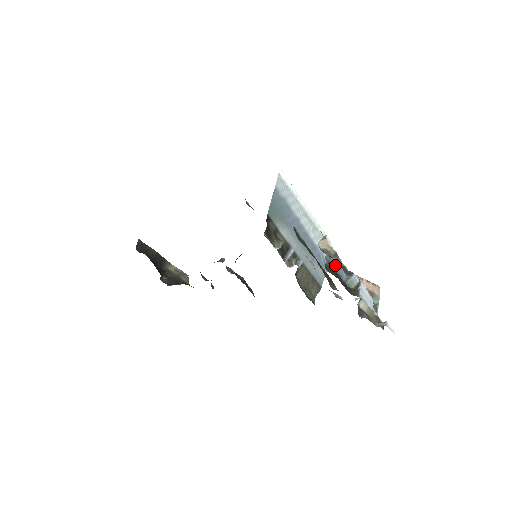
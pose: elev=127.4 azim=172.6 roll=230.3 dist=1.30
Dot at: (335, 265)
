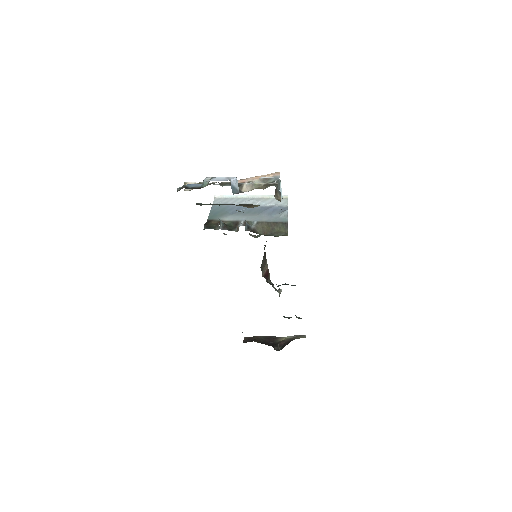
Dot at: (183, 185)
